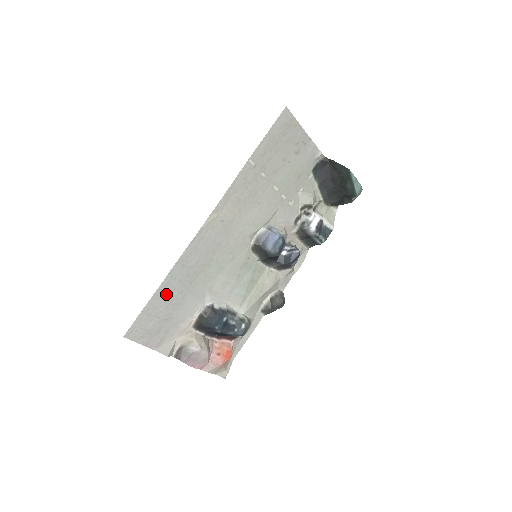
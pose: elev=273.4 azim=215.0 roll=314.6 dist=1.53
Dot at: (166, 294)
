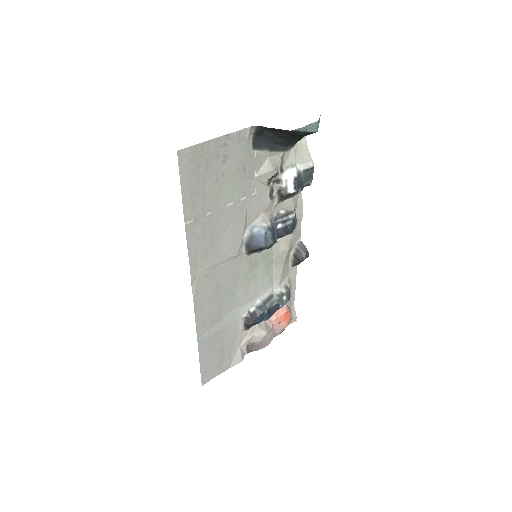
Dot at: (207, 346)
